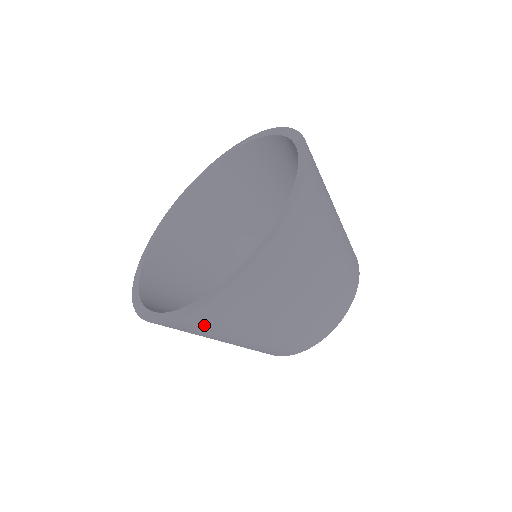
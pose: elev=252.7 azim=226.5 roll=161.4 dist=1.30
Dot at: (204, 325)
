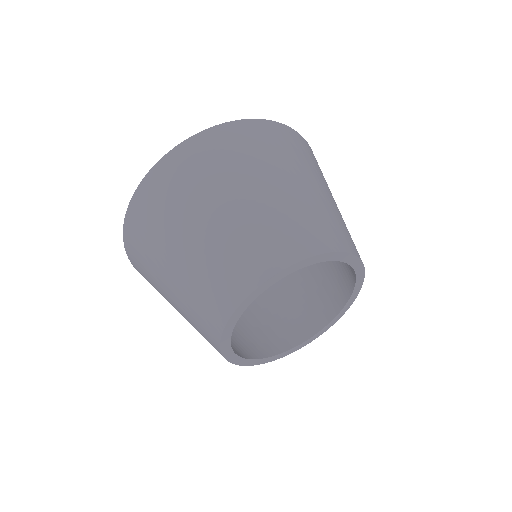
Dot at: (173, 181)
